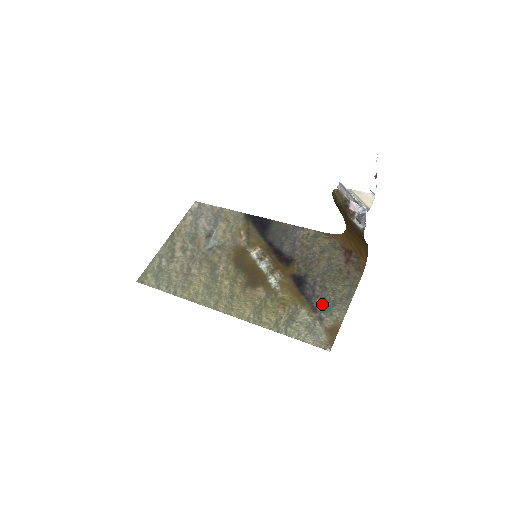
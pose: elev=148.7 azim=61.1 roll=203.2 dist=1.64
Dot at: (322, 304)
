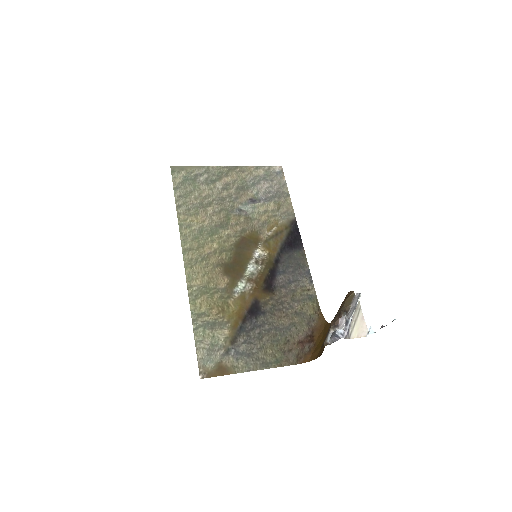
Dot at: (243, 345)
